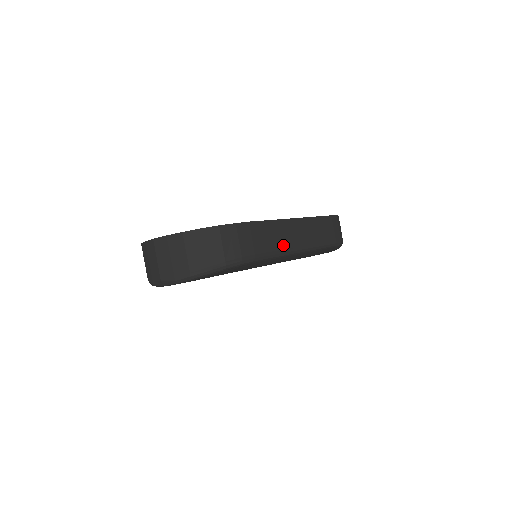
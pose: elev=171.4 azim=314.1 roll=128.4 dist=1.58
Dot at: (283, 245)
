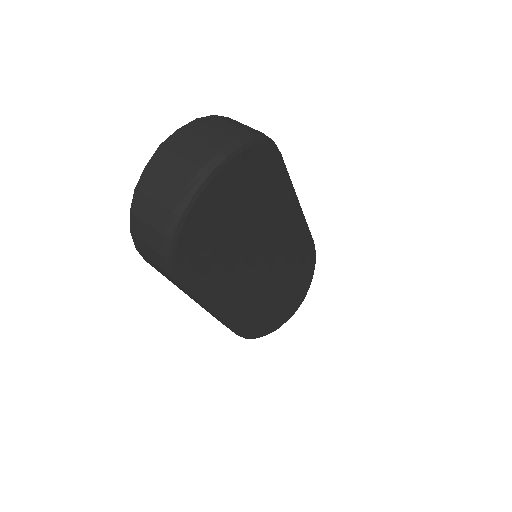
Dot at: occluded
